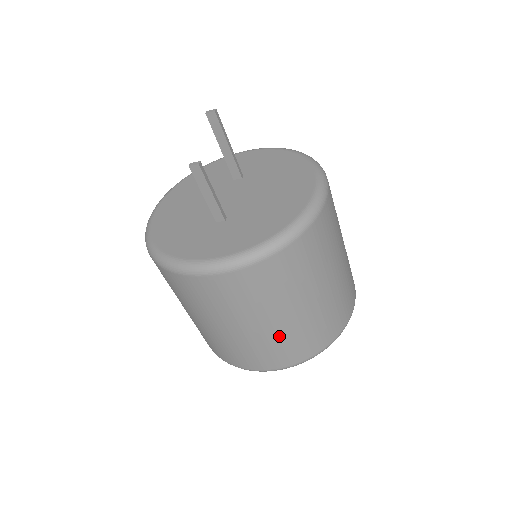
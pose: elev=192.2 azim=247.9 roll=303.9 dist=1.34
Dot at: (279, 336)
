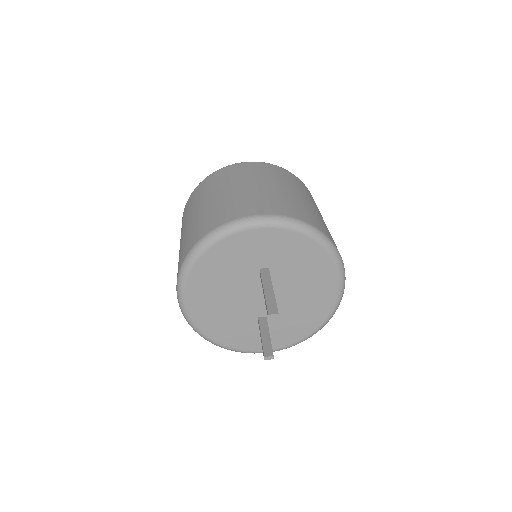
Dot at: occluded
